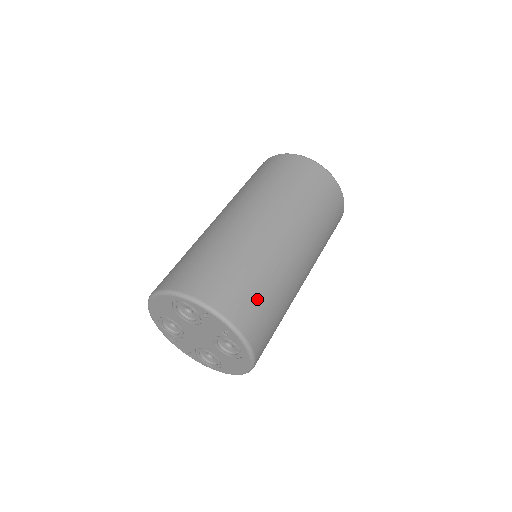
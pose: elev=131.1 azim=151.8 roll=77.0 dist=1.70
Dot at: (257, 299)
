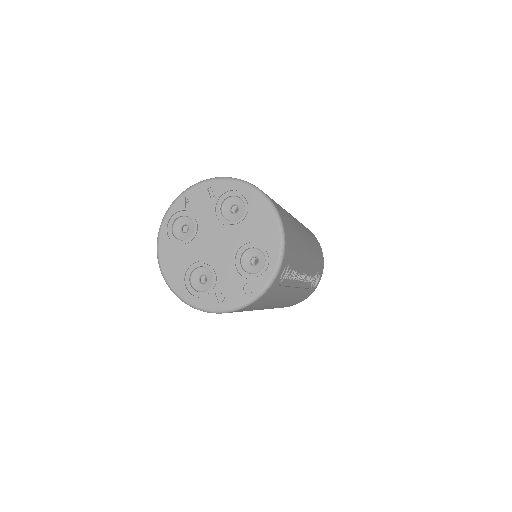
Dot at: occluded
